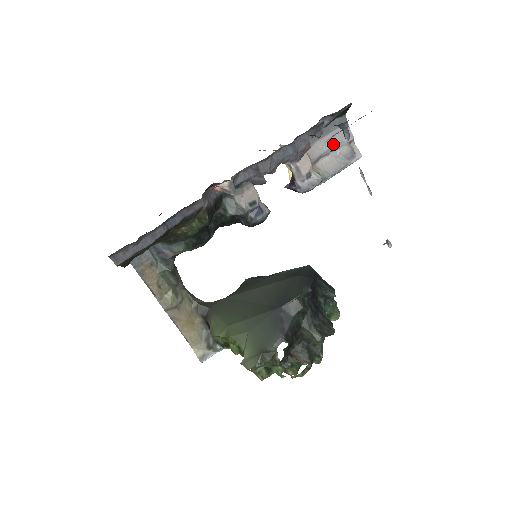
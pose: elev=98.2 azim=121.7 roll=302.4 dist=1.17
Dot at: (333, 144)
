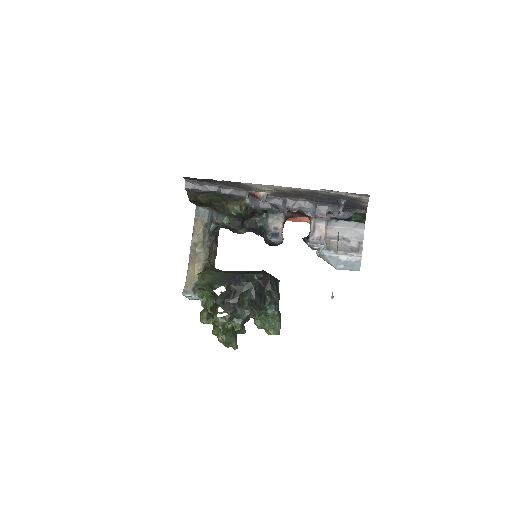
Dot at: (347, 235)
